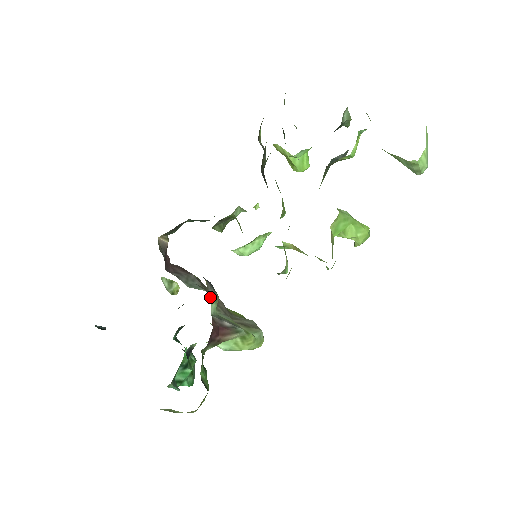
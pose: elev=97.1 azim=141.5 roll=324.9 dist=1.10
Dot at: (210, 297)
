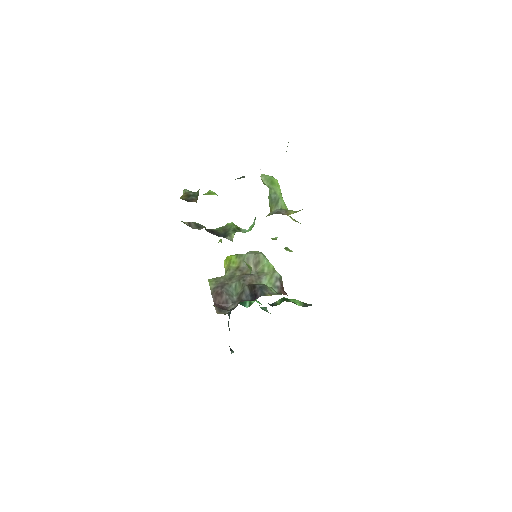
Dot at: (272, 293)
